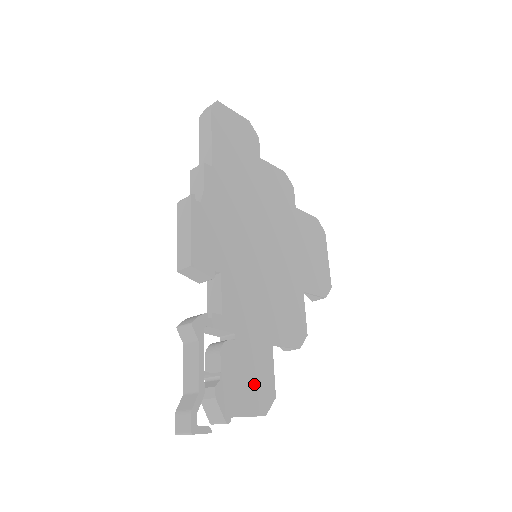
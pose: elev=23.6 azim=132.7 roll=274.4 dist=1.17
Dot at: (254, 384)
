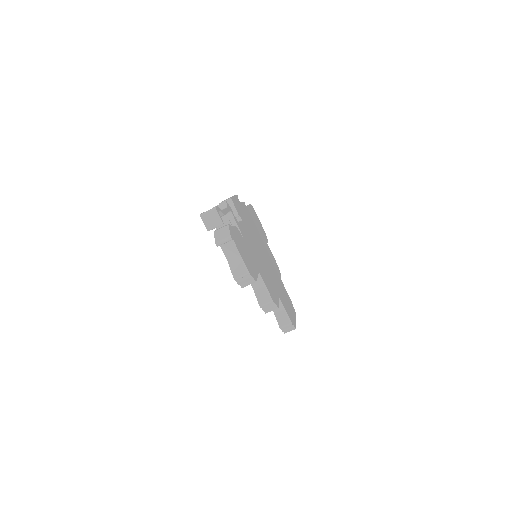
Dot at: (247, 258)
